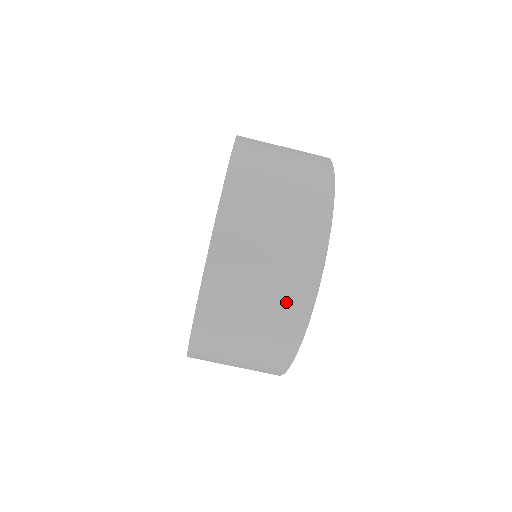
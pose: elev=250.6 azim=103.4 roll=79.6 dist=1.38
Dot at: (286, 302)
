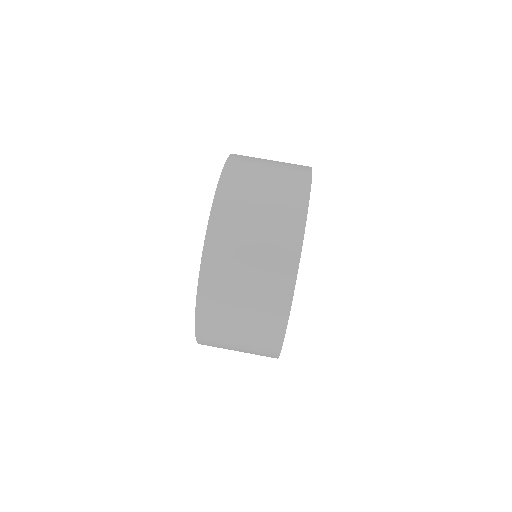
Dot at: (290, 176)
